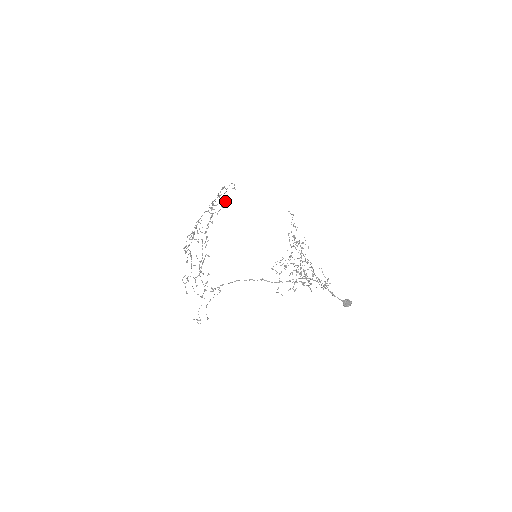
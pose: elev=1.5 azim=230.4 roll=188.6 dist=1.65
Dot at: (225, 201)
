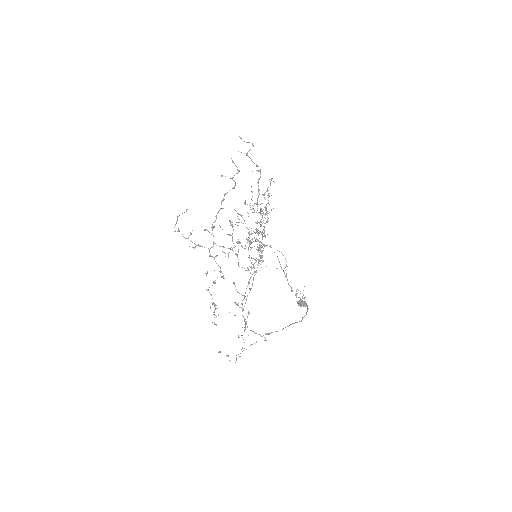
Dot at: occluded
